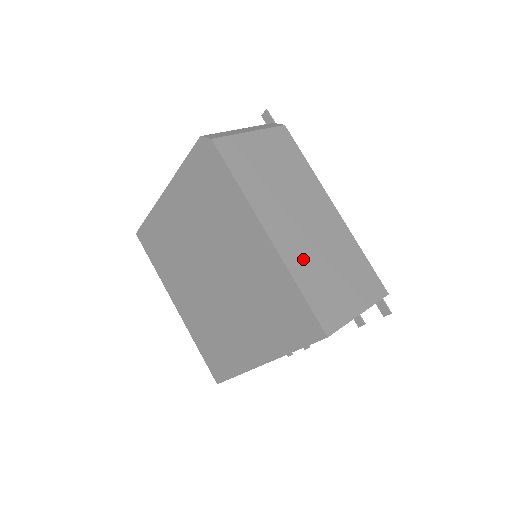
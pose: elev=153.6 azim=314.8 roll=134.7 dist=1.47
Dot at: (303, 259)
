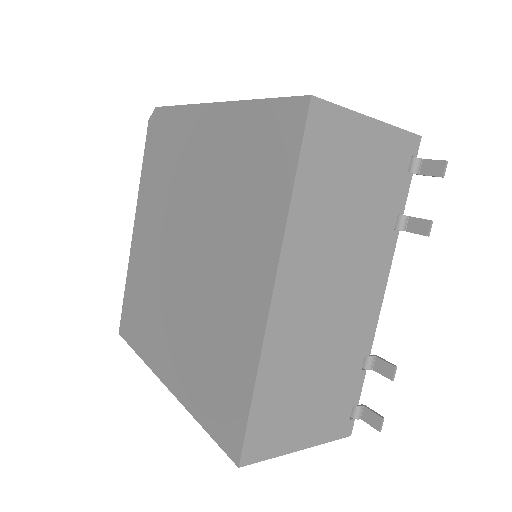
Dot at: occluded
